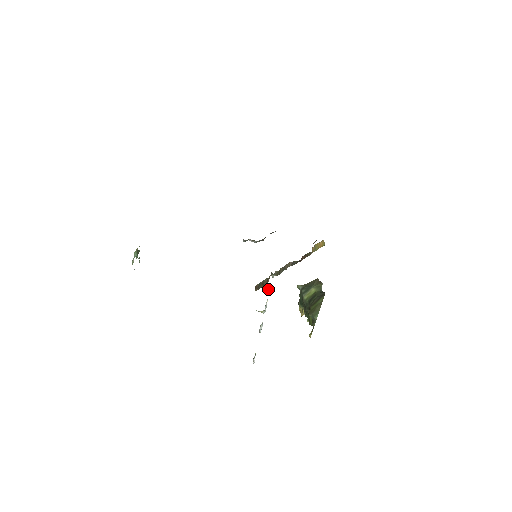
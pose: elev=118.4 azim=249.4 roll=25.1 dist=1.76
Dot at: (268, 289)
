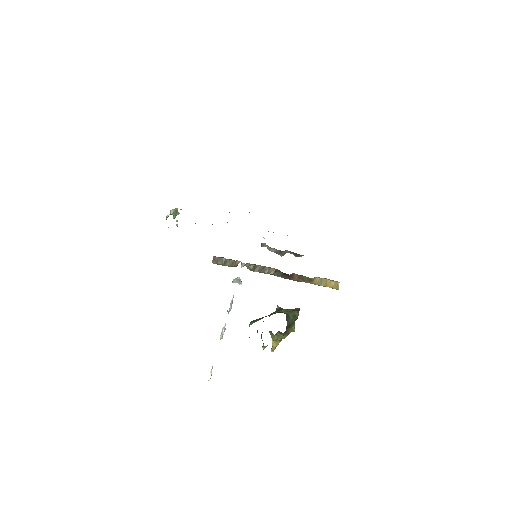
Dot at: (235, 279)
